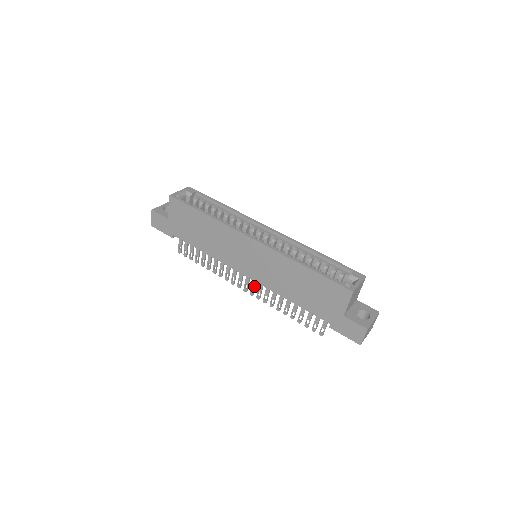
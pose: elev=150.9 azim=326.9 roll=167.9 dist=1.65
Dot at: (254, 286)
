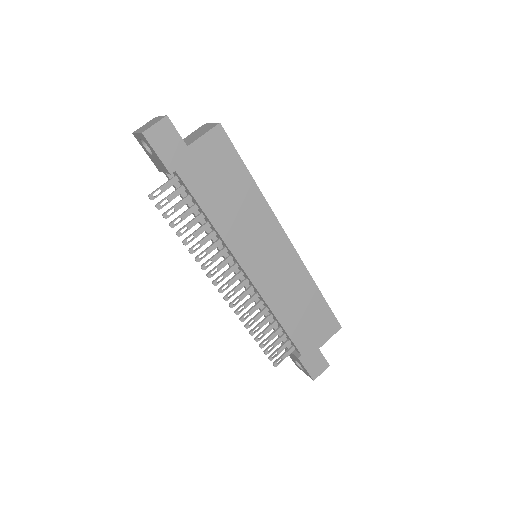
Dot at: (238, 290)
